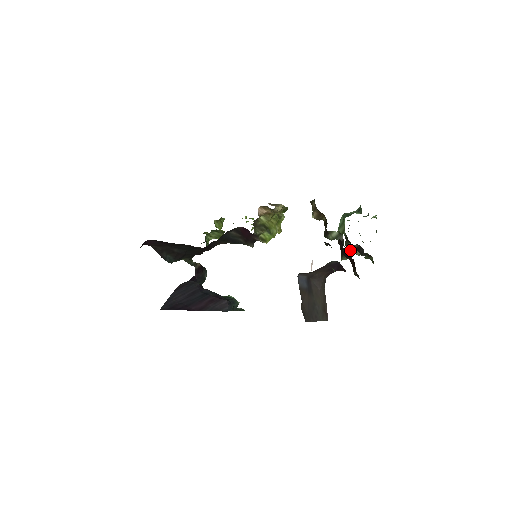
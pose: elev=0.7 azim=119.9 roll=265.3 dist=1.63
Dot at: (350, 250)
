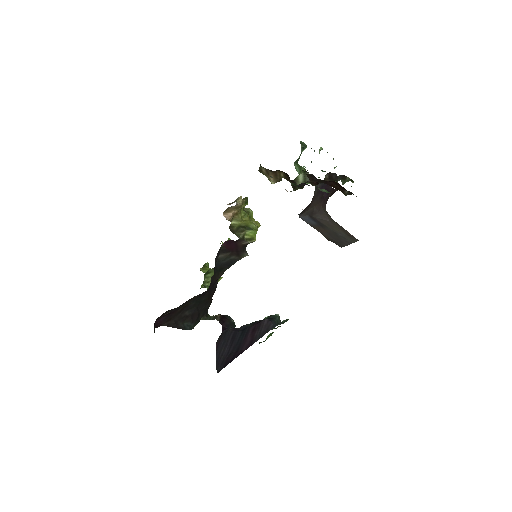
Dot at: occluded
